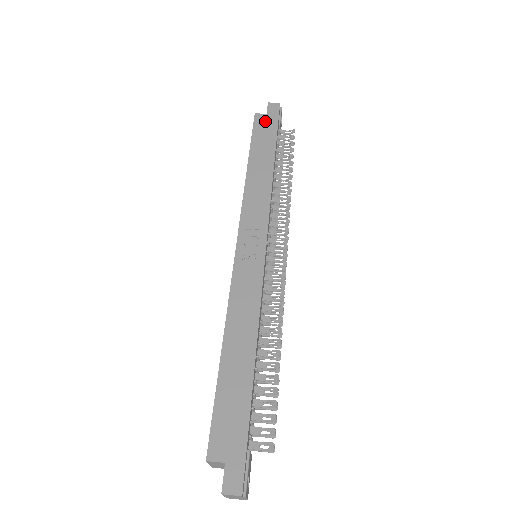
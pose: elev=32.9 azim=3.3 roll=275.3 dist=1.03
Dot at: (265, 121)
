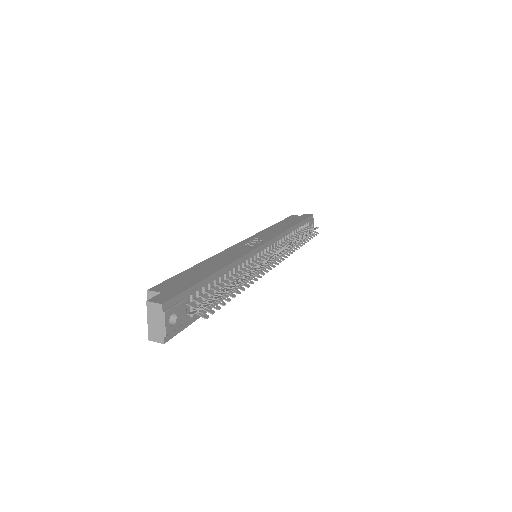
Dot at: (298, 217)
